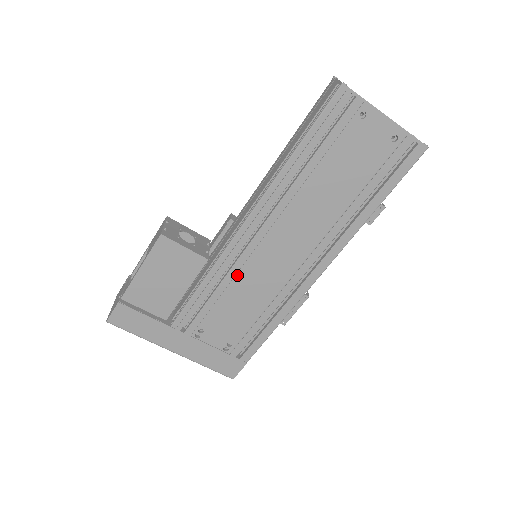
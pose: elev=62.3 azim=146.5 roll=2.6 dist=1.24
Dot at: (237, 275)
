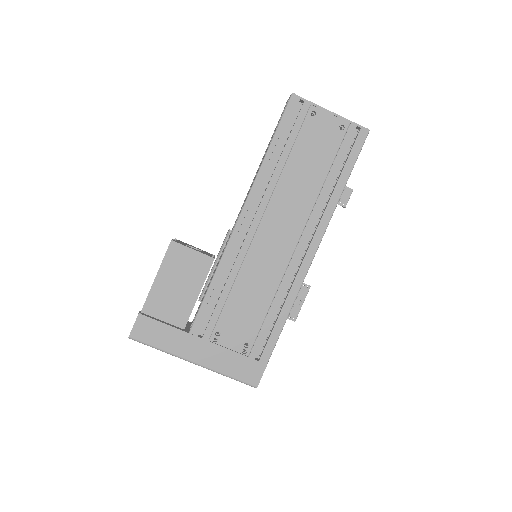
Dot at: (242, 267)
